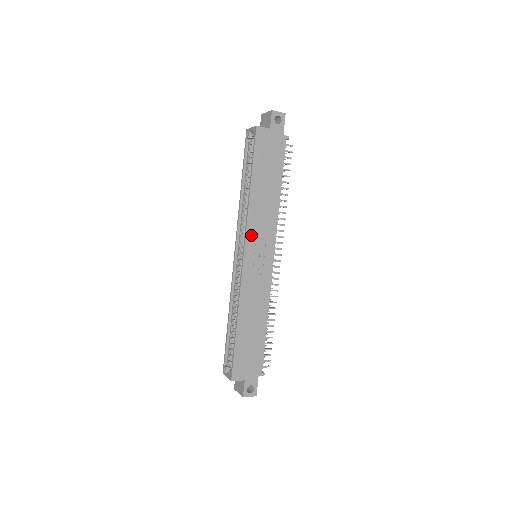
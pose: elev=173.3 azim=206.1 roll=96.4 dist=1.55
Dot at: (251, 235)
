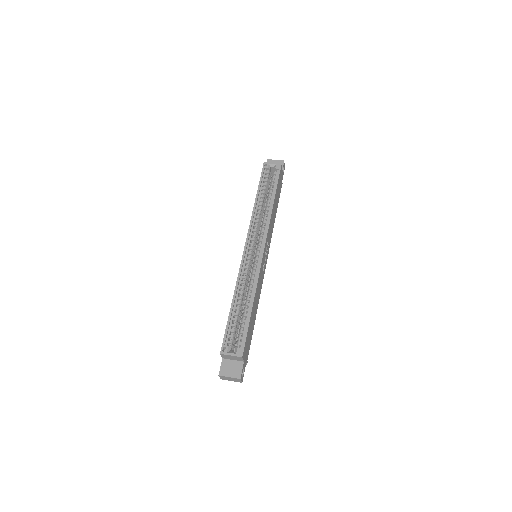
Dot at: (268, 236)
